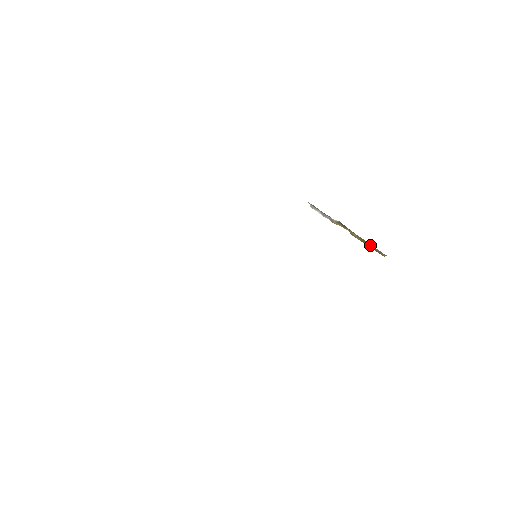
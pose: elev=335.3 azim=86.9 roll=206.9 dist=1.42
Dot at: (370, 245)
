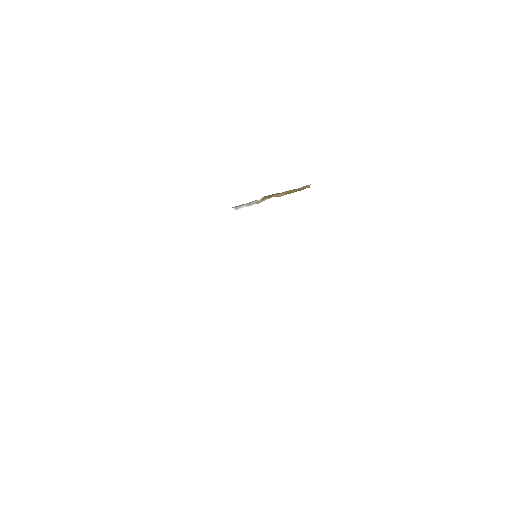
Dot at: (296, 189)
